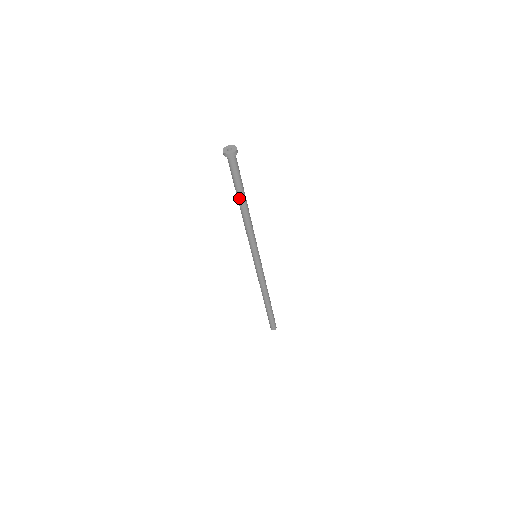
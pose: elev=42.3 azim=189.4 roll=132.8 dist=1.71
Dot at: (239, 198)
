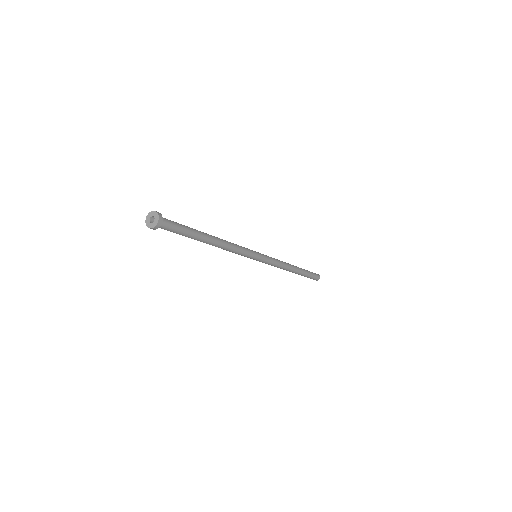
Dot at: (197, 240)
